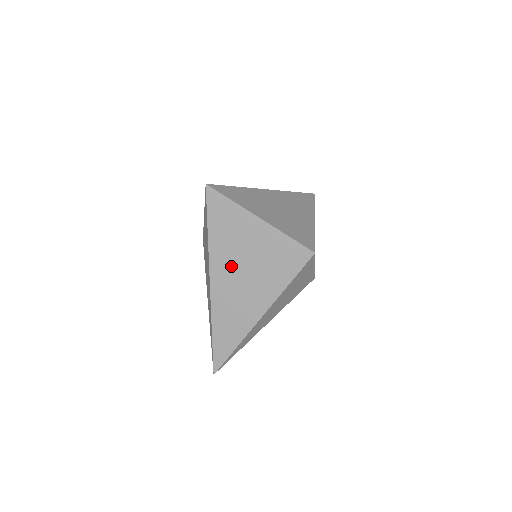
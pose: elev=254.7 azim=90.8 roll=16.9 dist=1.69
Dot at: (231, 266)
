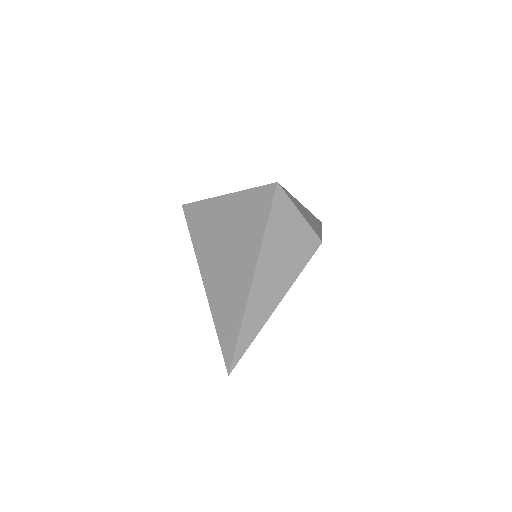
Dot at: (214, 247)
